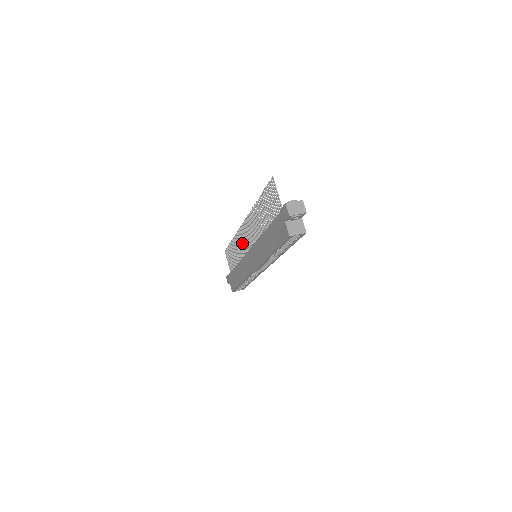
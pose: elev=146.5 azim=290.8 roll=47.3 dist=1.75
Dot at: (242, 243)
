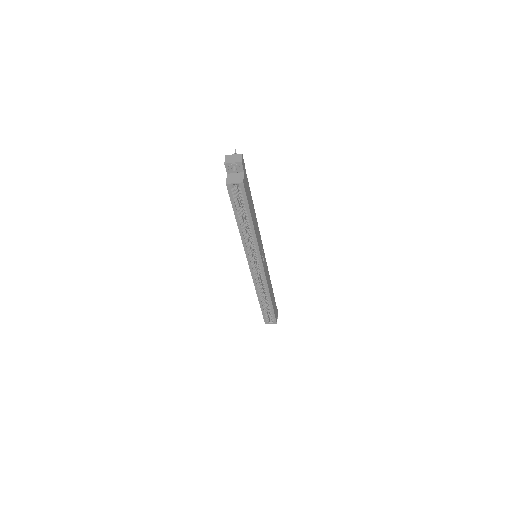
Dot at: occluded
